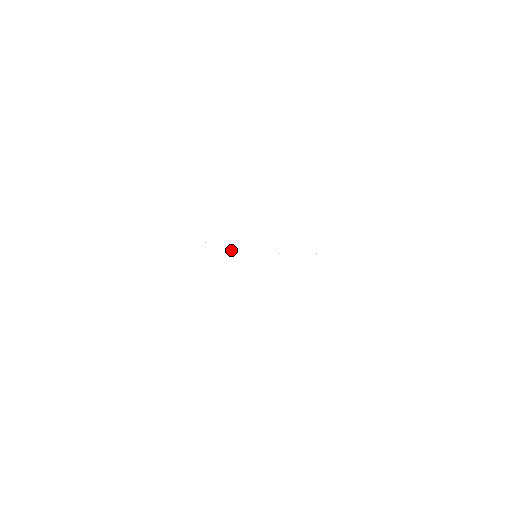
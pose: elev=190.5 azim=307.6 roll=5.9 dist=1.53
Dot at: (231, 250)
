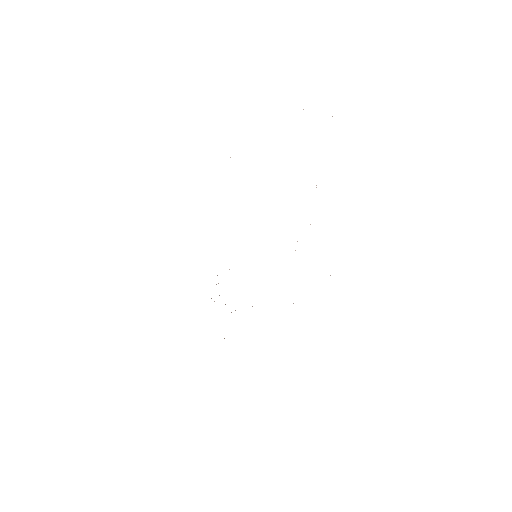
Dot at: occluded
